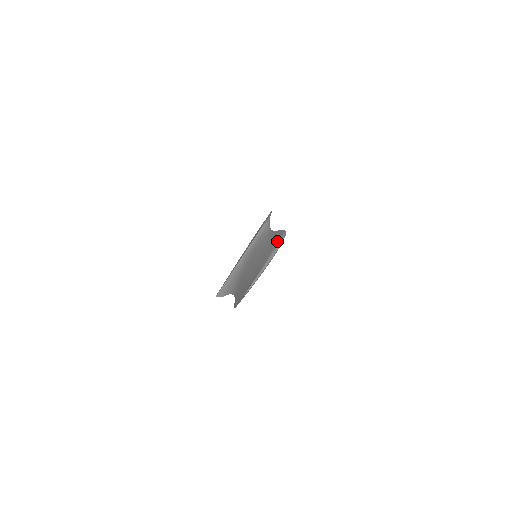
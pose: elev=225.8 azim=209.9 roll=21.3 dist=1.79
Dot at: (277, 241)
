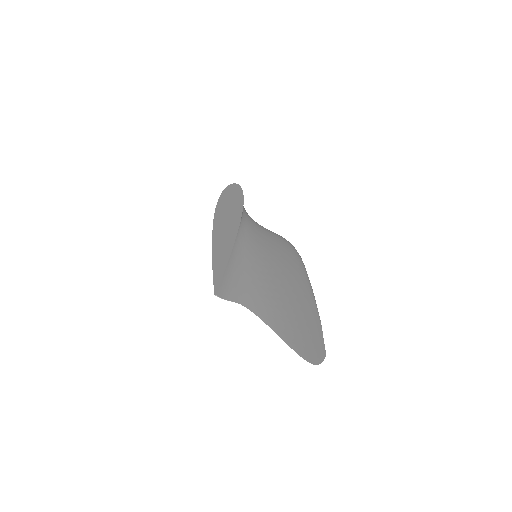
Dot at: (299, 260)
